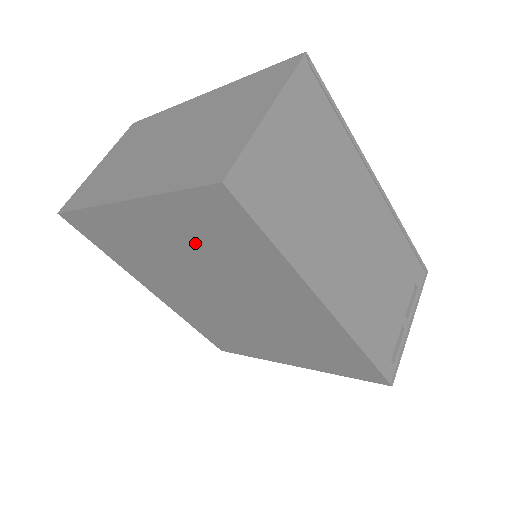
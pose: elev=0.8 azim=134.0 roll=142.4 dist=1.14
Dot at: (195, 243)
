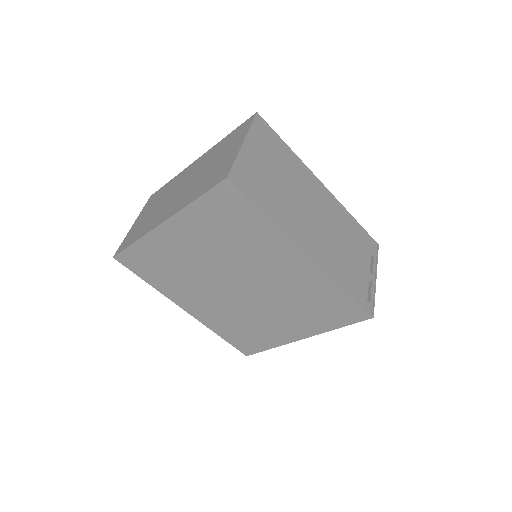
Dot at: (215, 238)
